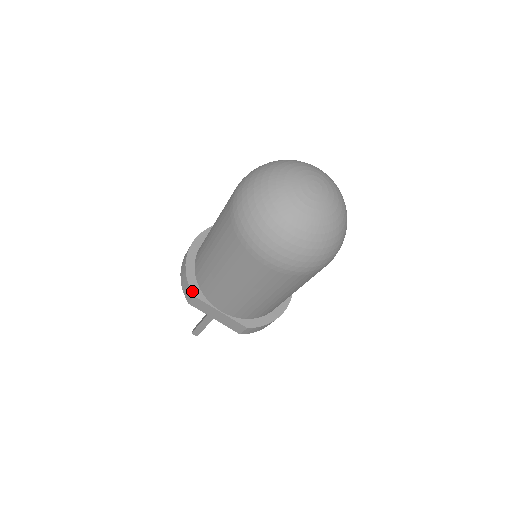
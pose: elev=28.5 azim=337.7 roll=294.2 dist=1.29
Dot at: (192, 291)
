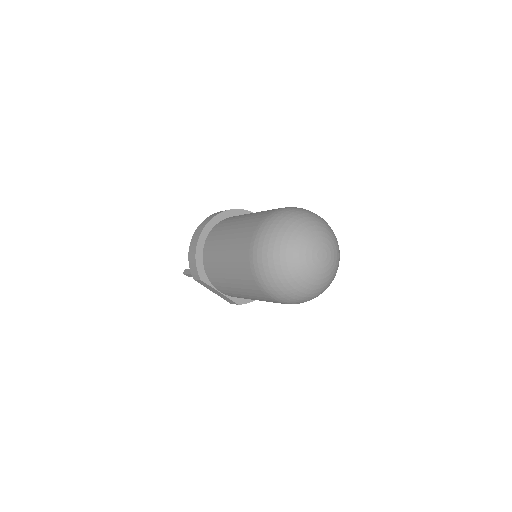
Dot at: (199, 276)
